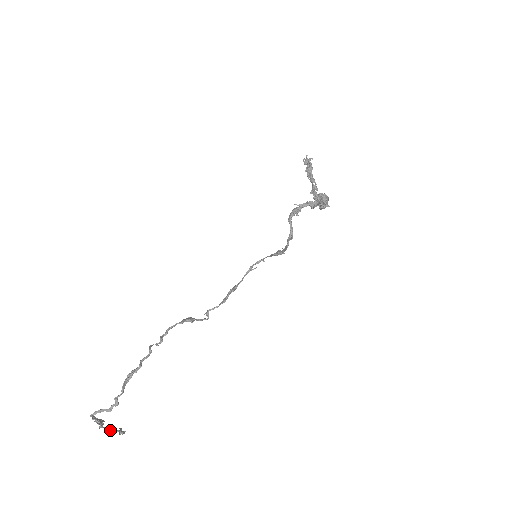
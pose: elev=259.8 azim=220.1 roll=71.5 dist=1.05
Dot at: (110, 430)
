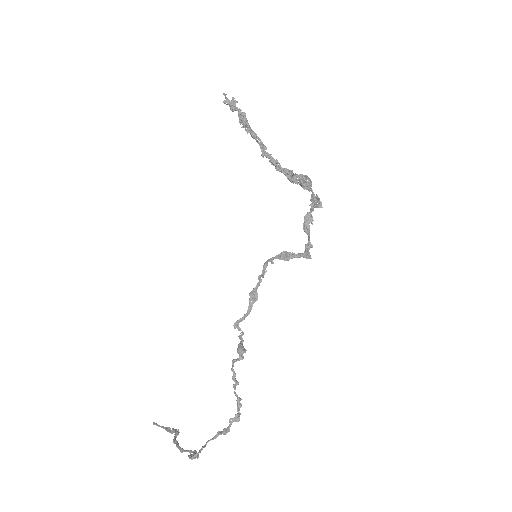
Dot at: (175, 441)
